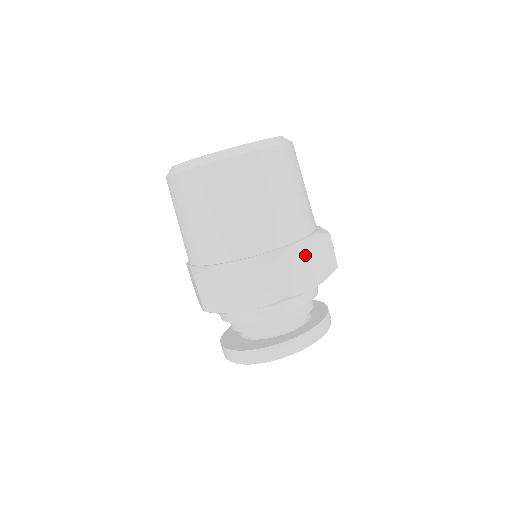
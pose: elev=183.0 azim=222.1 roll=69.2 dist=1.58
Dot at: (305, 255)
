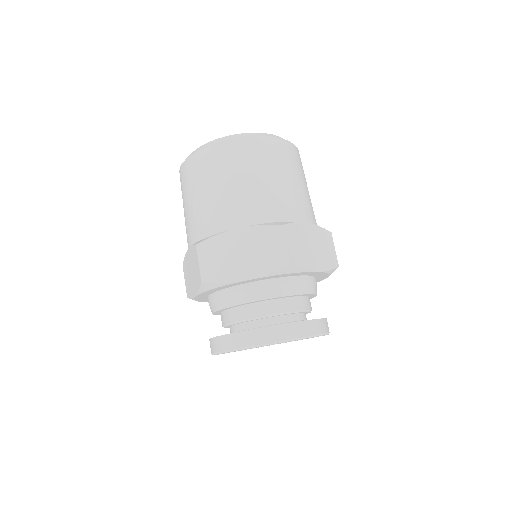
Dot at: (309, 237)
